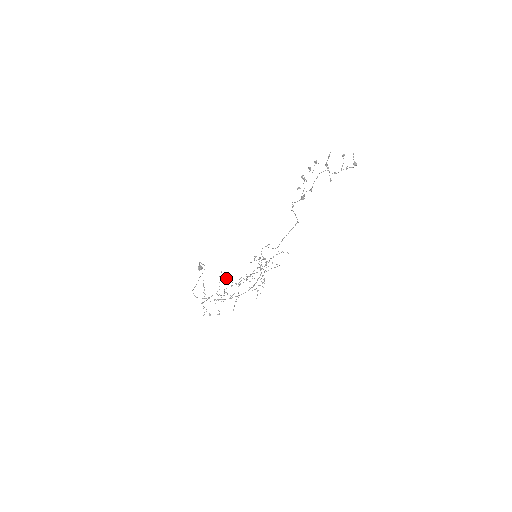
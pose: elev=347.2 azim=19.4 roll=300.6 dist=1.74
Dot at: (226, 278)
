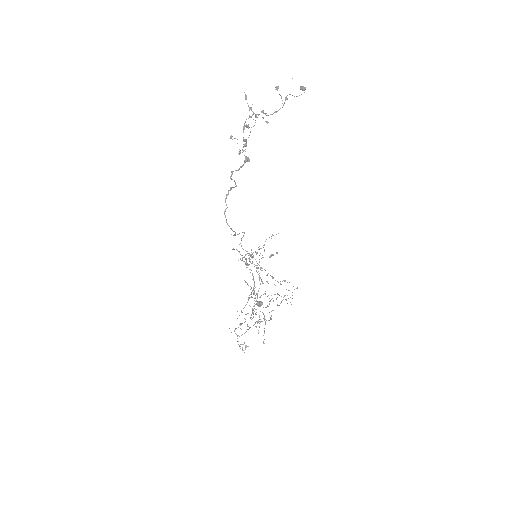
Dot at: (254, 298)
